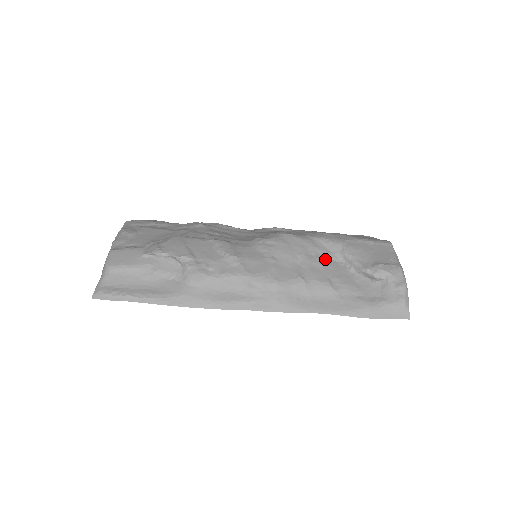
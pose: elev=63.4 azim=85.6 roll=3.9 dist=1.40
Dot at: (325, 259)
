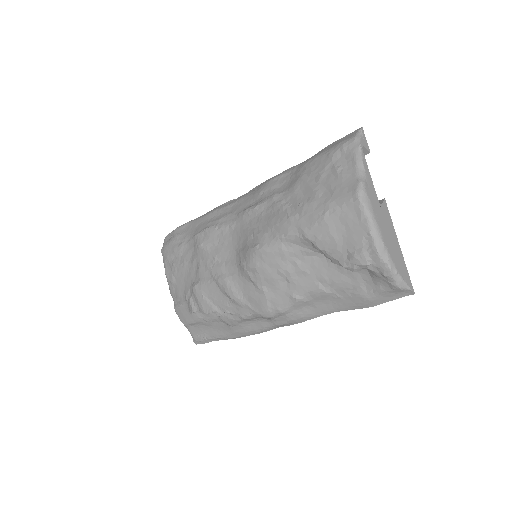
Dot at: (304, 260)
